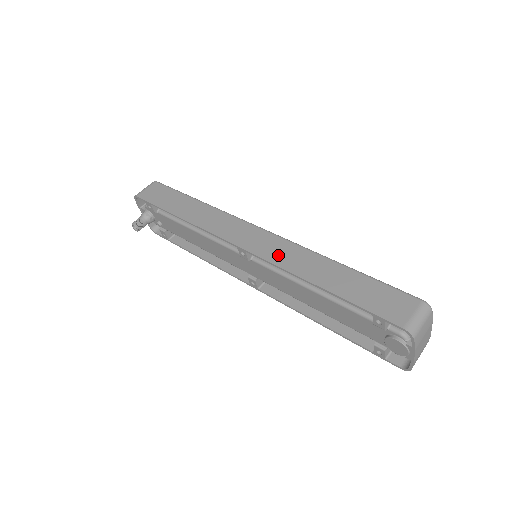
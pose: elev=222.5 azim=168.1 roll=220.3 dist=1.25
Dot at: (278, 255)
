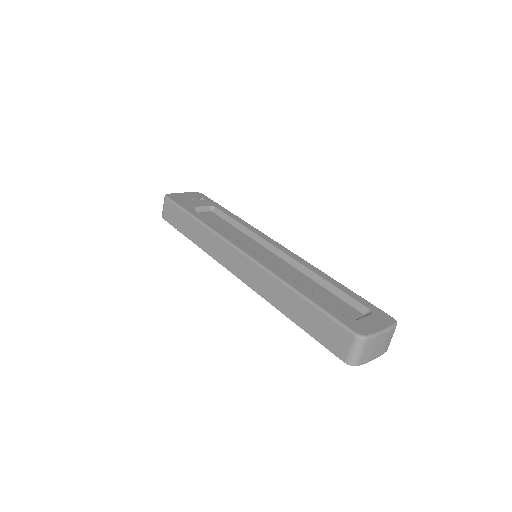
Dot at: (257, 284)
